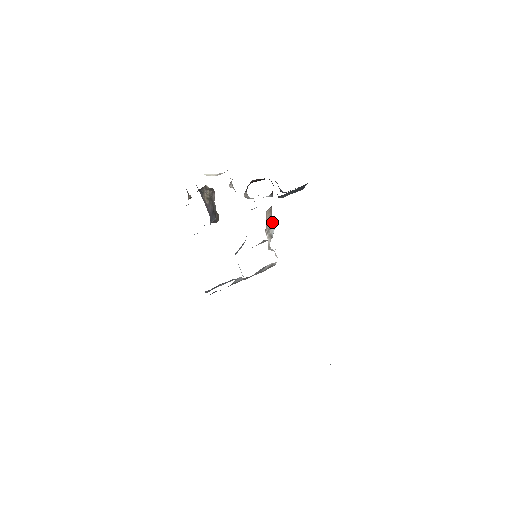
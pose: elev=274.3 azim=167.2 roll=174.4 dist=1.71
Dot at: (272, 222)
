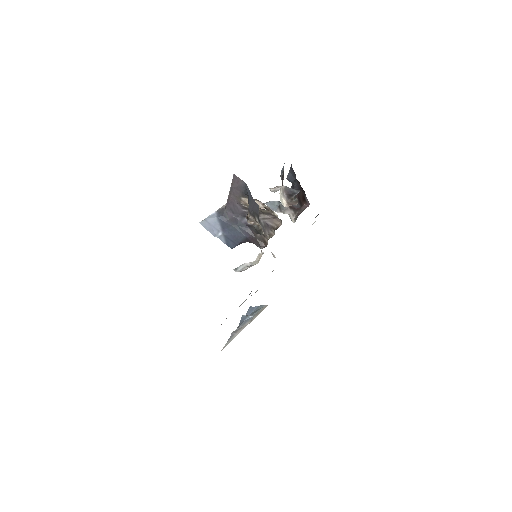
Dot at: occluded
